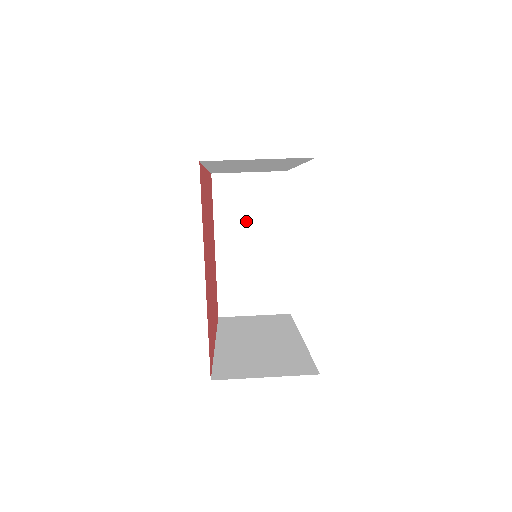
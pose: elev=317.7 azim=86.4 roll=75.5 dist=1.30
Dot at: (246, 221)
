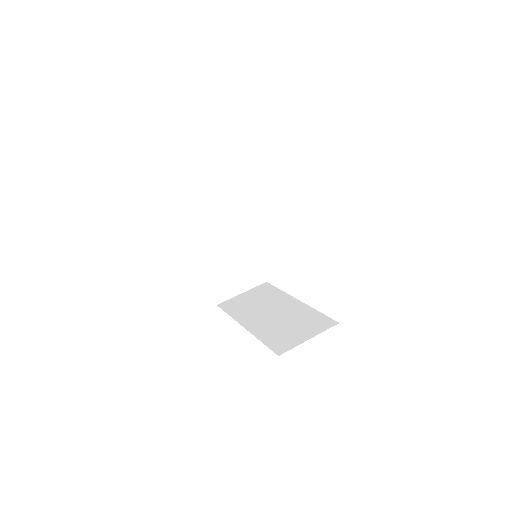
Dot at: (218, 225)
